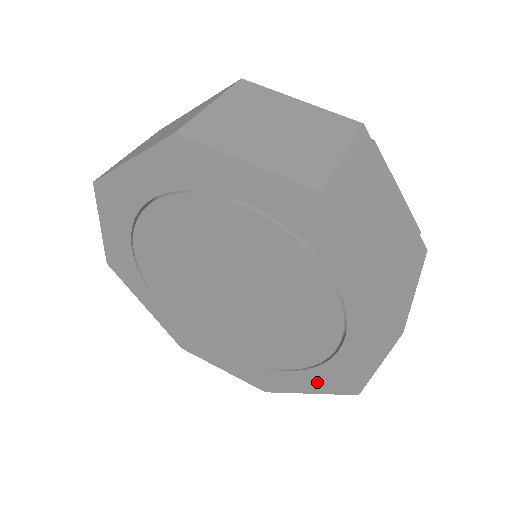
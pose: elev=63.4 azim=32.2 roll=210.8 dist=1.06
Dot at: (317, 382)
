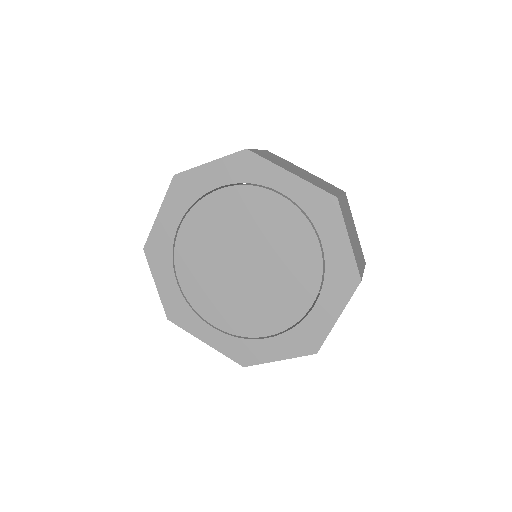
Dot at: (334, 297)
